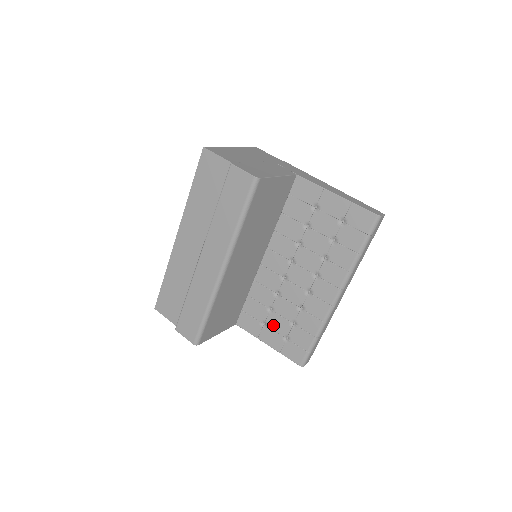
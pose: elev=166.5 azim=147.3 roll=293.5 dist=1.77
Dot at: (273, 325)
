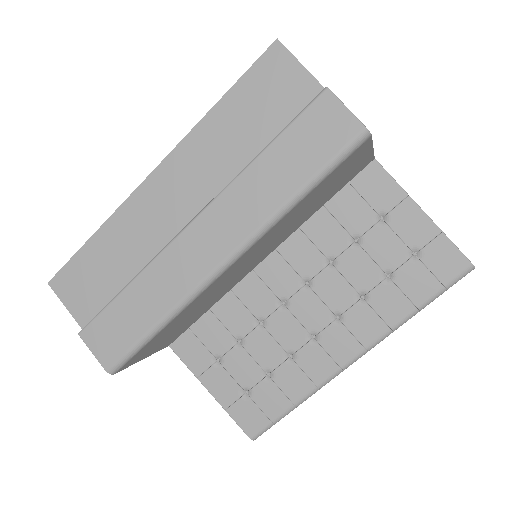
Dot at: (233, 366)
